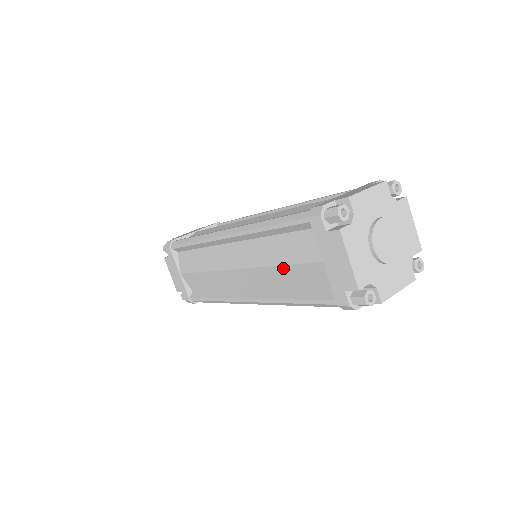
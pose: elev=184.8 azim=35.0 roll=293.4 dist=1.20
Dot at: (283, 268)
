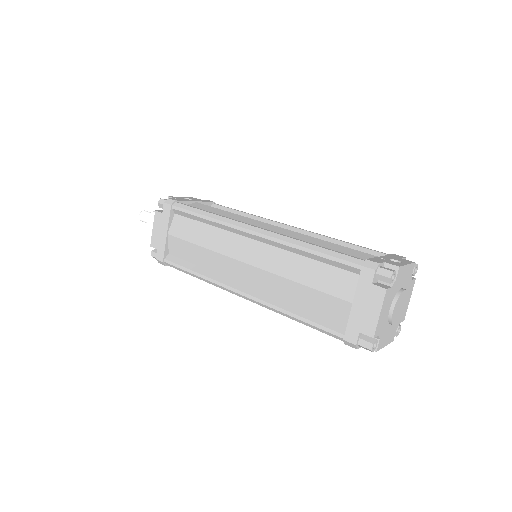
Dot at: occluded
